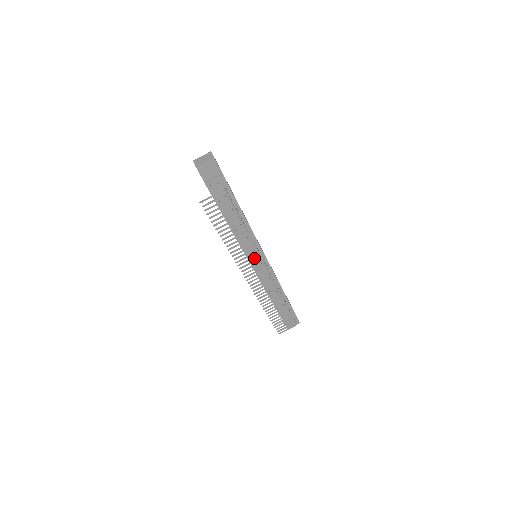
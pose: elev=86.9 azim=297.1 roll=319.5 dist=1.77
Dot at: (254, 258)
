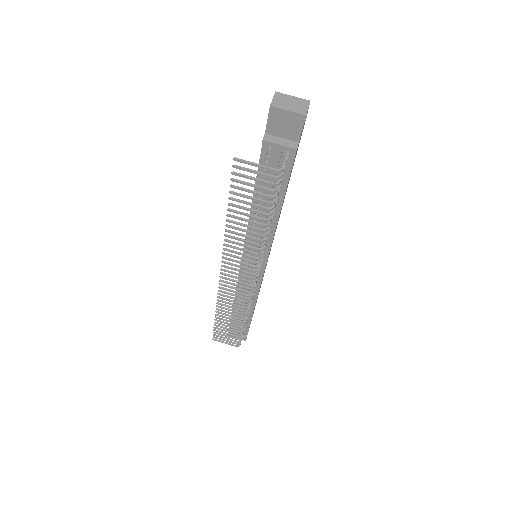
Dot at: (251, 259)
